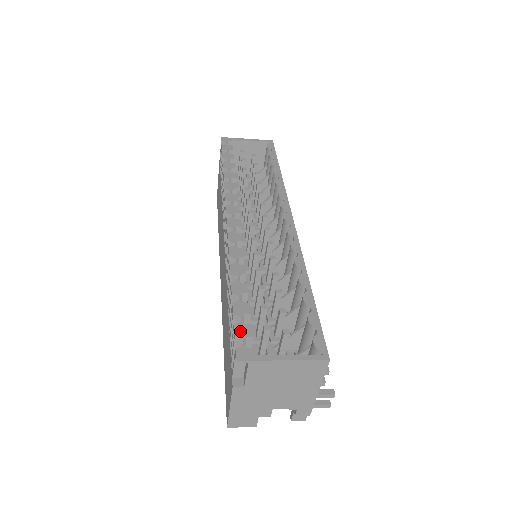
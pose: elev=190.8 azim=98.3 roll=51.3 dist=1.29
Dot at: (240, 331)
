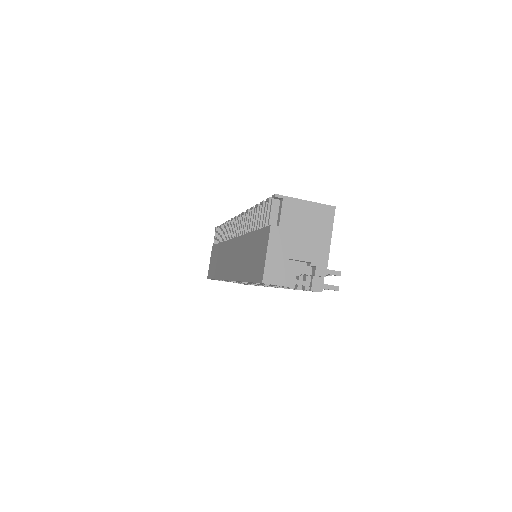
Dot at: occluded
